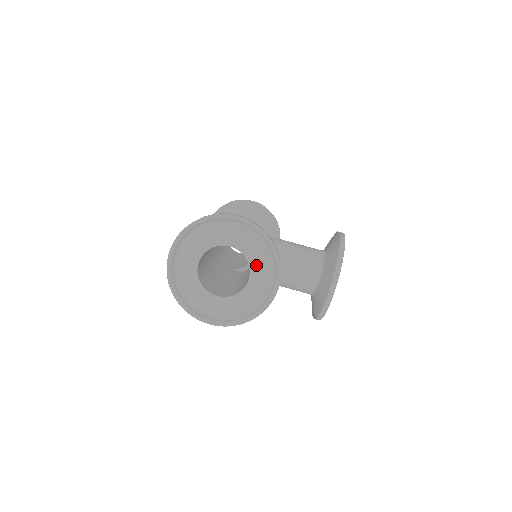
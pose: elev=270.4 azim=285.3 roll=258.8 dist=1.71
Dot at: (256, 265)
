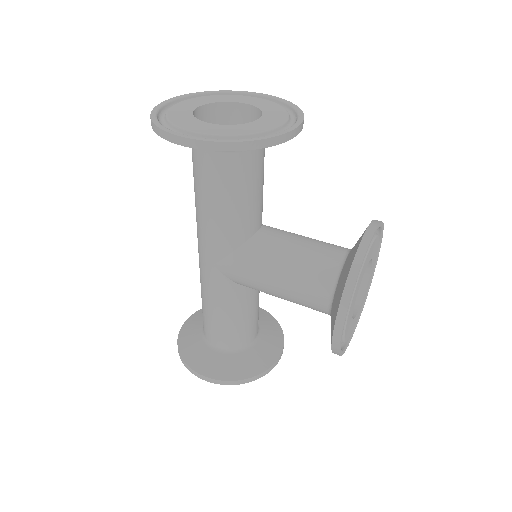
Dot at: (272, 113)
